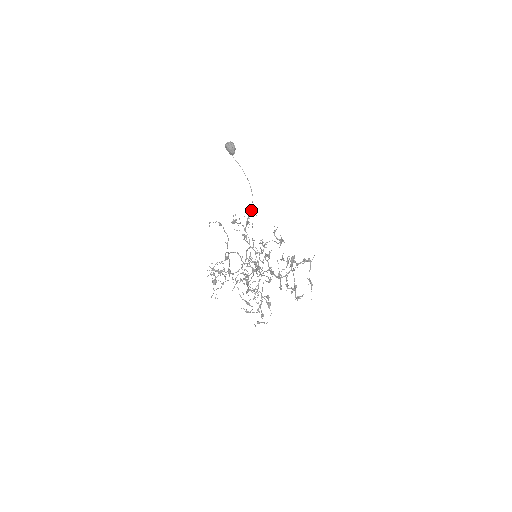
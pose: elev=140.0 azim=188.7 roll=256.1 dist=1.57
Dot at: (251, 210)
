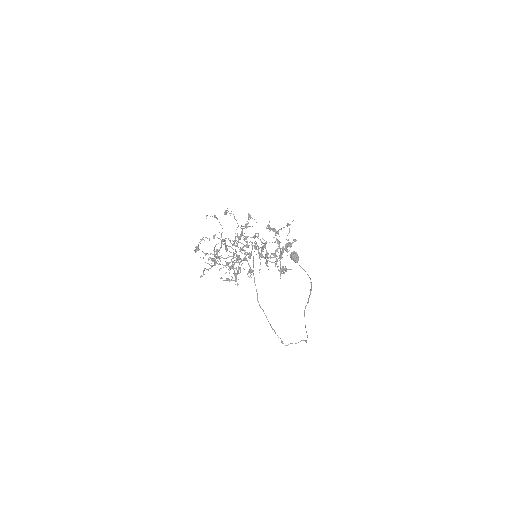
Dot at: (249, 214)
